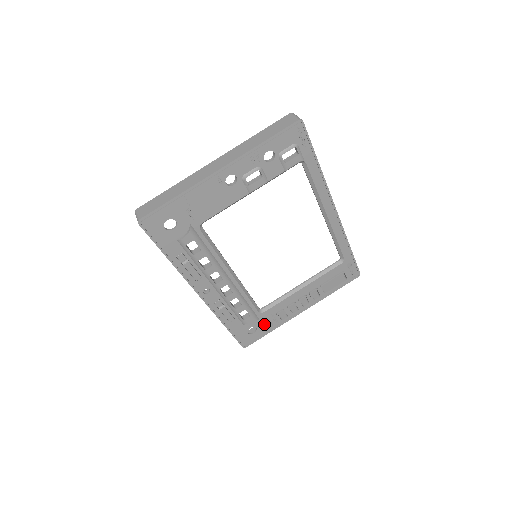
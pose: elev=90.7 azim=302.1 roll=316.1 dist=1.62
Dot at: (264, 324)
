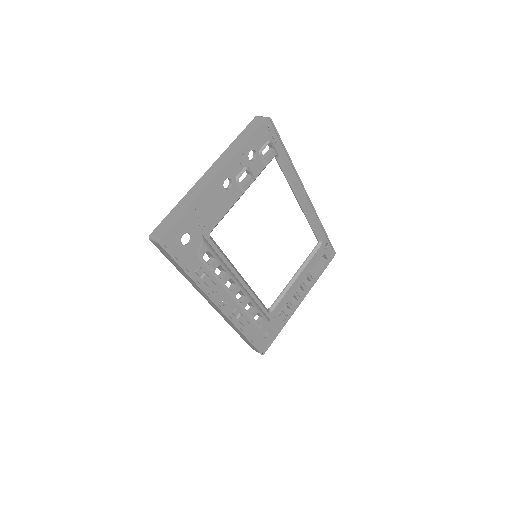
Dot at: (274, 324)
